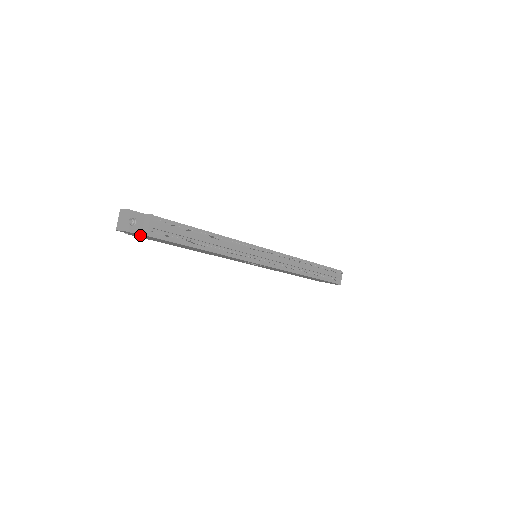
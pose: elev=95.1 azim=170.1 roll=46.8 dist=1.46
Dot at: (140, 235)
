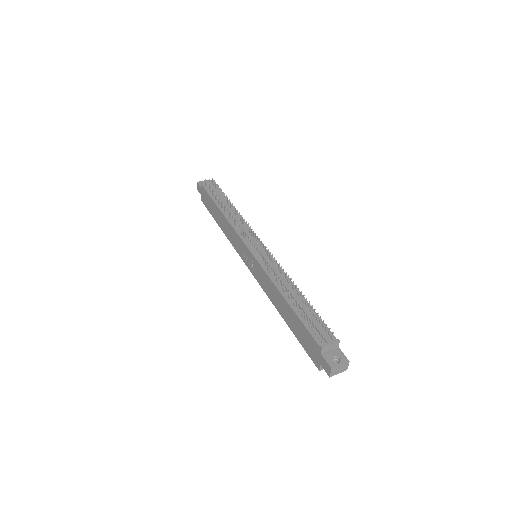
Dot at: (202, 191)
